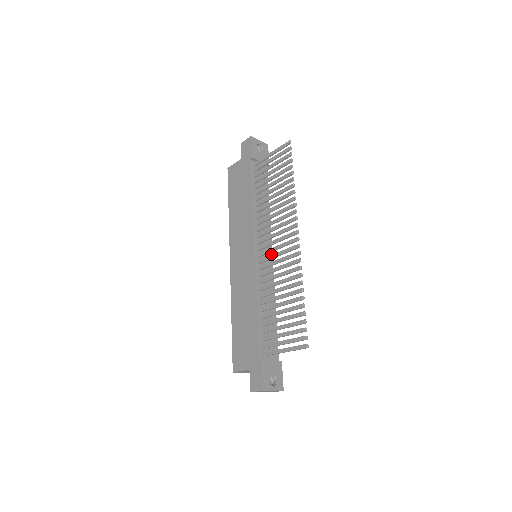
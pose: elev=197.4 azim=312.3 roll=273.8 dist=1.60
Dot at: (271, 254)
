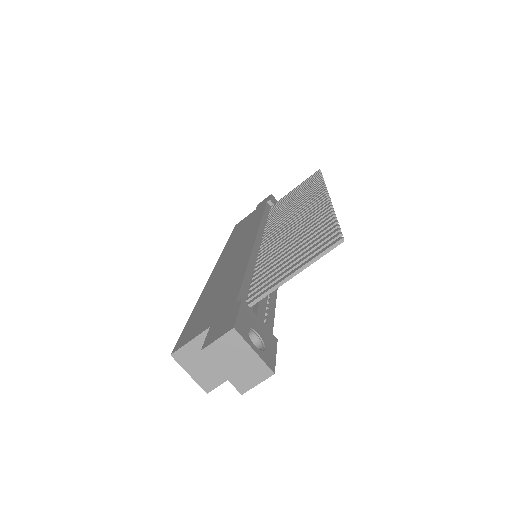
Dot at: occluded
